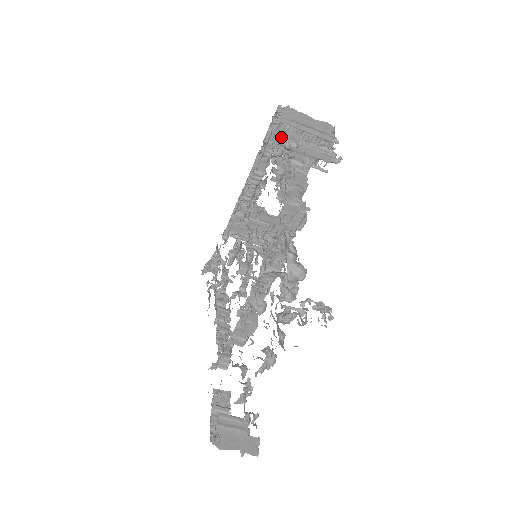
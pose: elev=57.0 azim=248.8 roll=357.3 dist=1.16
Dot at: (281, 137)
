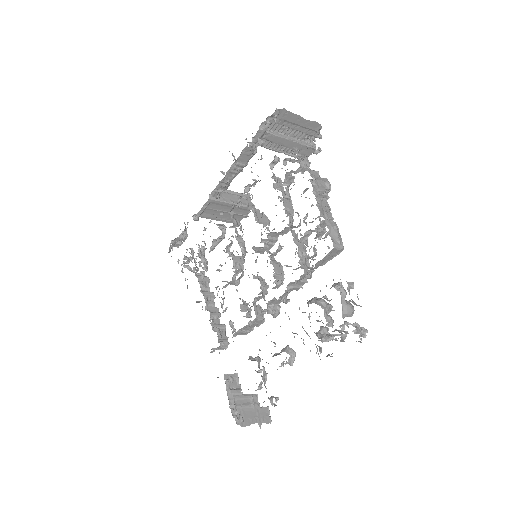
Dot at: (270, 134)
